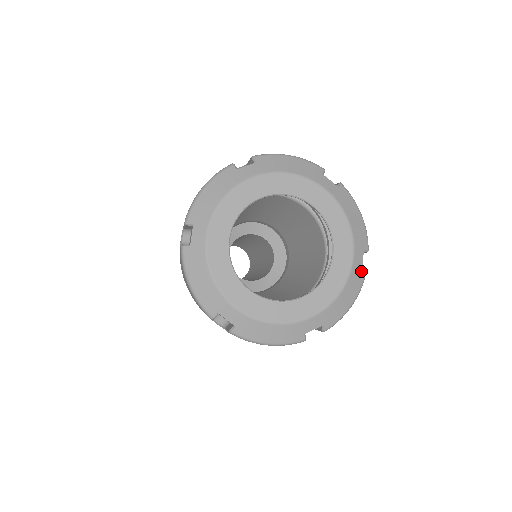
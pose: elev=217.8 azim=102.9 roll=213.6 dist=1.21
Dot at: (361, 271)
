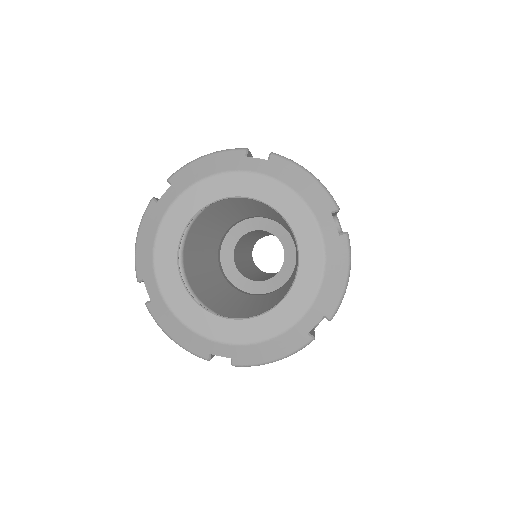
Dot at: (339, 237)
